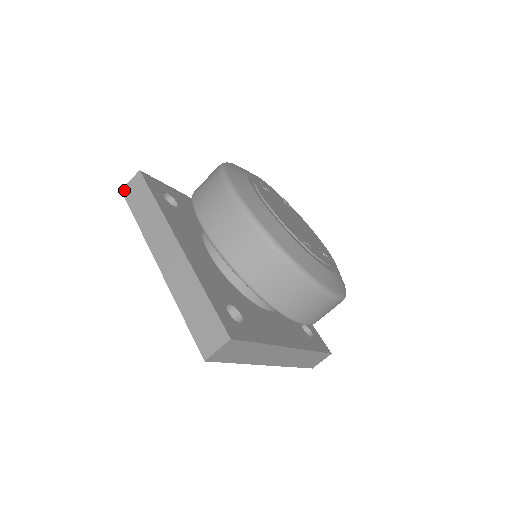
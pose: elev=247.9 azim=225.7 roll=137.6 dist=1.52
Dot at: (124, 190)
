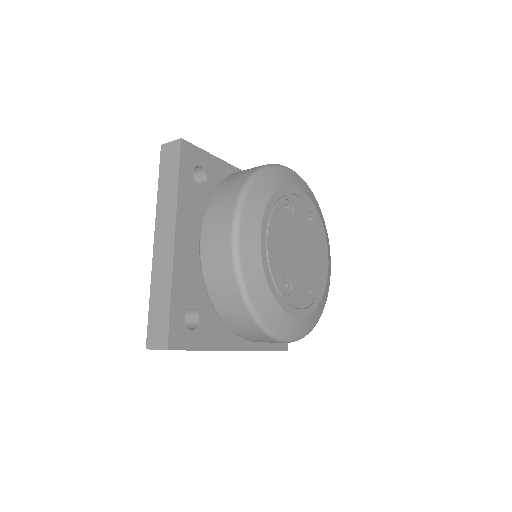
Dot at: (163, 147)
